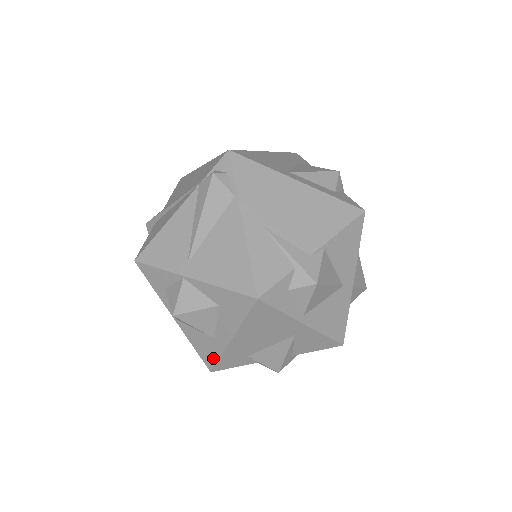
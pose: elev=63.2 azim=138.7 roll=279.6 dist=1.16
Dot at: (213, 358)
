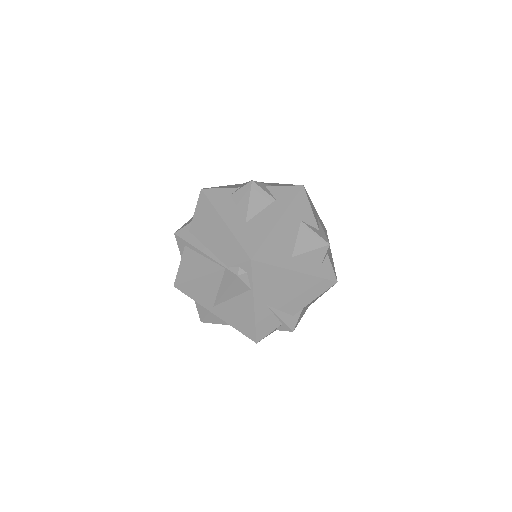
Dot at: occluded
